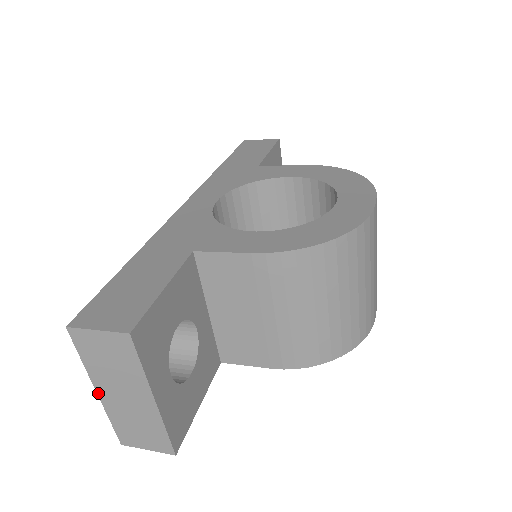
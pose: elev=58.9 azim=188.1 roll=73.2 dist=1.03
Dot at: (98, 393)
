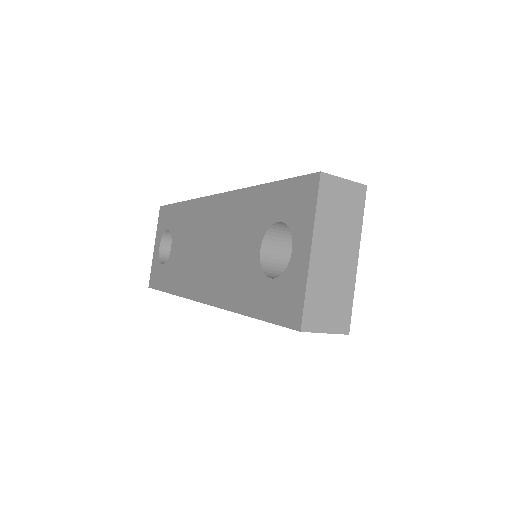
Dot at: (312, 253)
